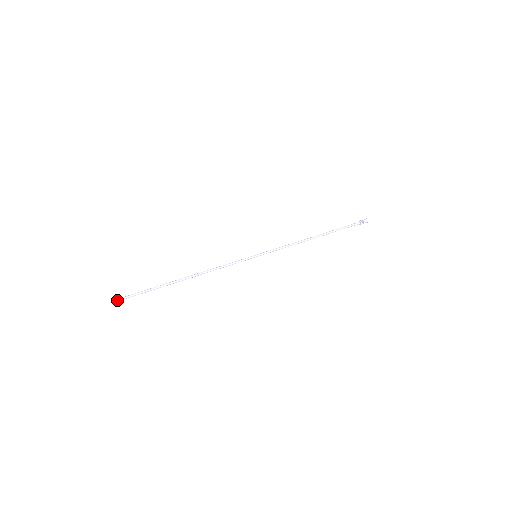
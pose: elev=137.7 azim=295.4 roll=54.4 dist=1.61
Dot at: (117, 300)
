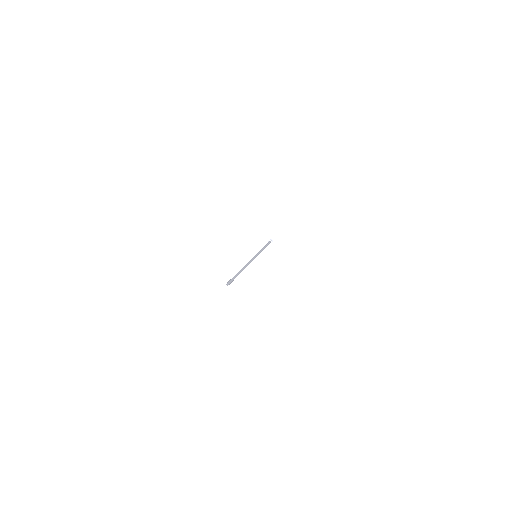
Dot at: (228, 282)
